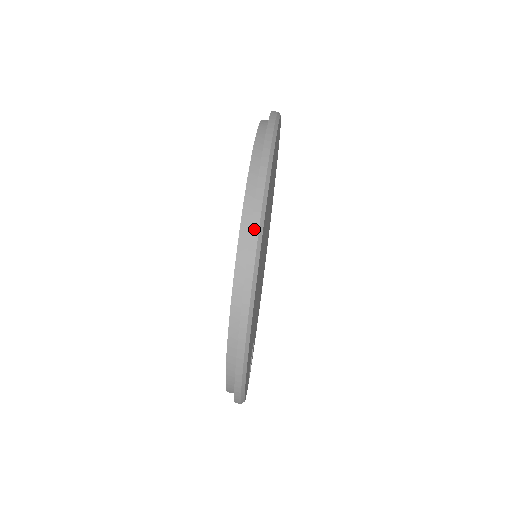
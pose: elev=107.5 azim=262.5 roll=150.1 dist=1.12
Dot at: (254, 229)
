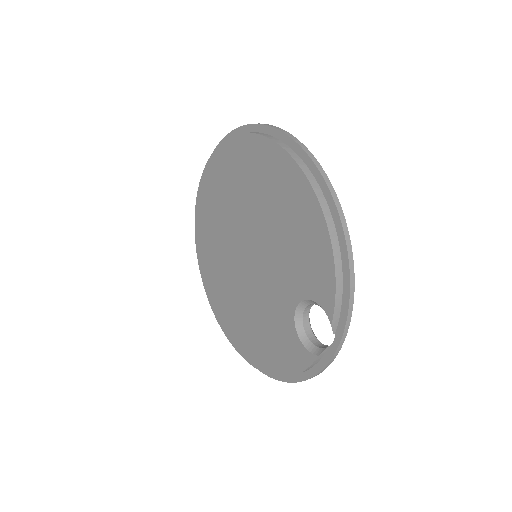
Dot at: (259, 124)
